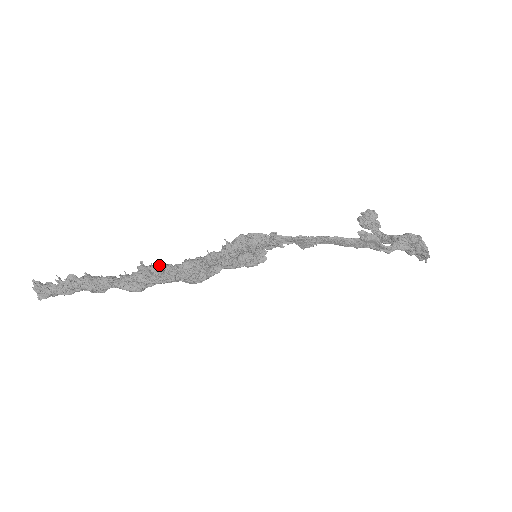
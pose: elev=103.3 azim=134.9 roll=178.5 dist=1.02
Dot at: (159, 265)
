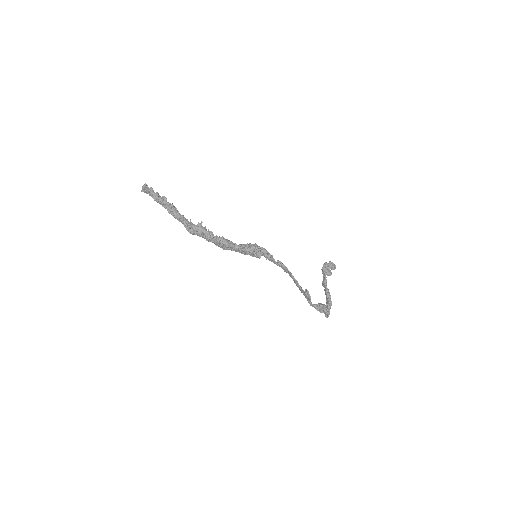
Dot at: (208, 232)
